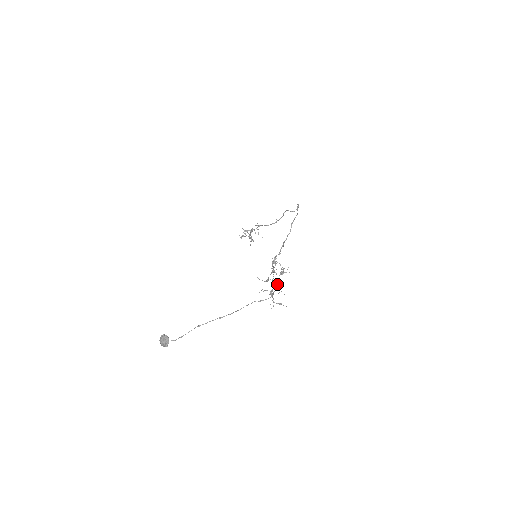
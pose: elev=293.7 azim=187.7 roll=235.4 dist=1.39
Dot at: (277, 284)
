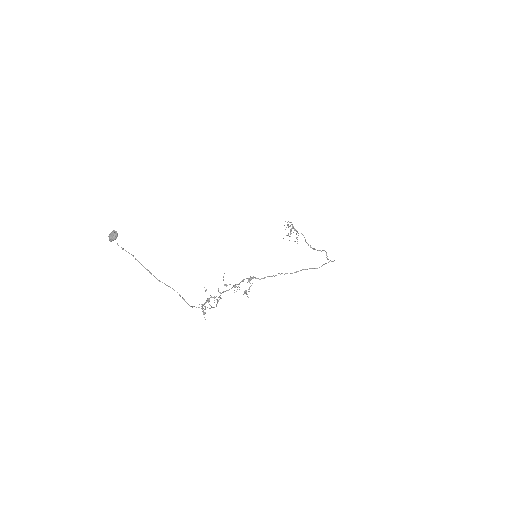
Dot at: occluded
